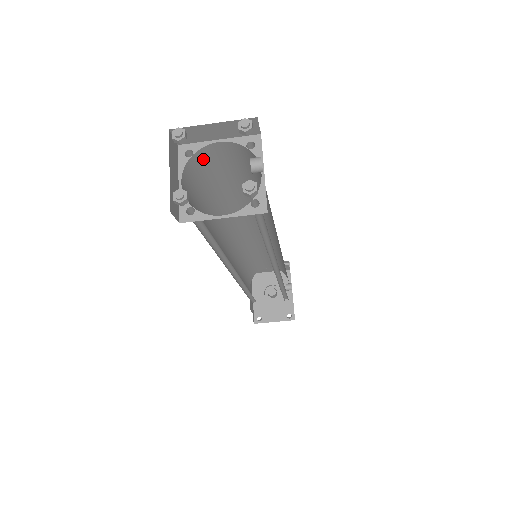
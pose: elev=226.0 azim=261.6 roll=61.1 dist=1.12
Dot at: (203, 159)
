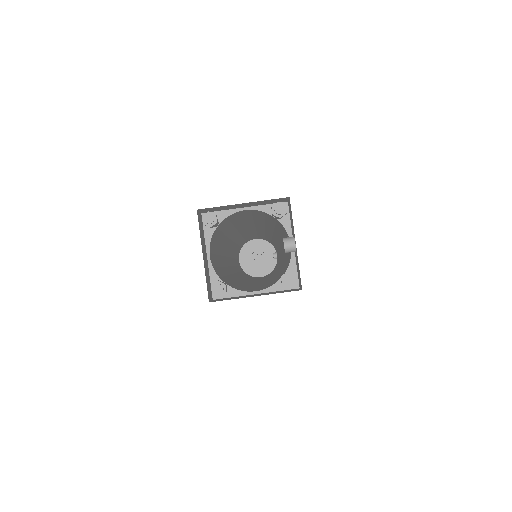
Dot at: (226, 221)
